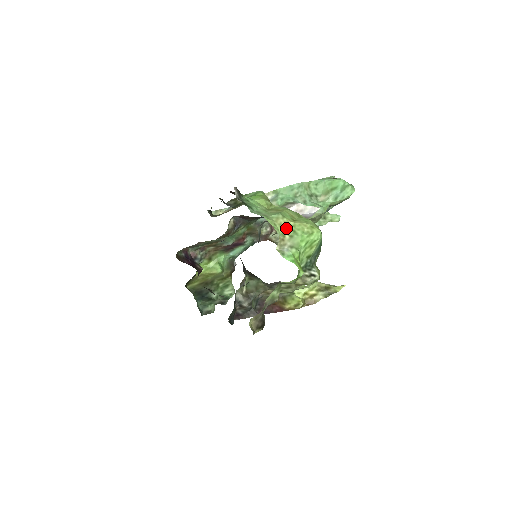
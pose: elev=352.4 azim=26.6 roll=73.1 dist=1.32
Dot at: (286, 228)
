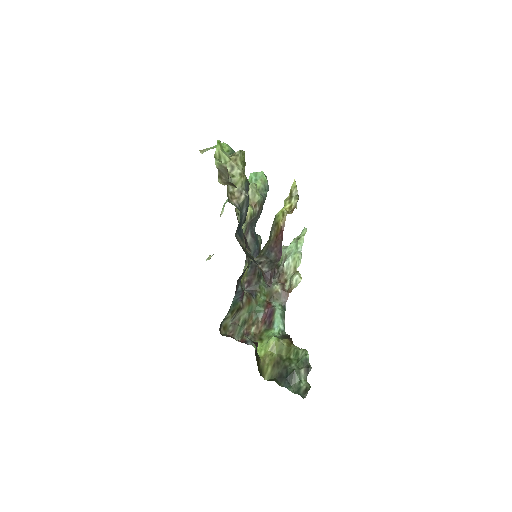
Dot at: occluded
